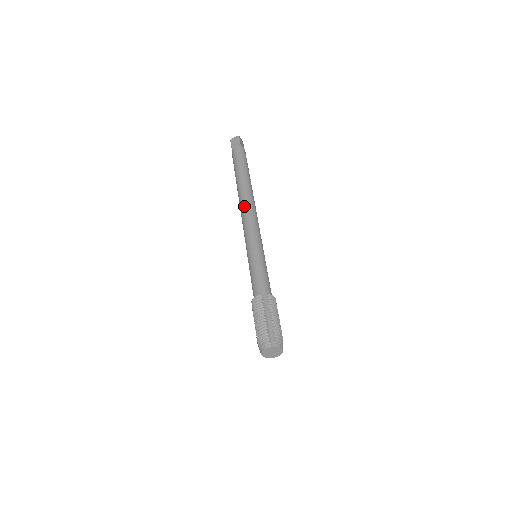
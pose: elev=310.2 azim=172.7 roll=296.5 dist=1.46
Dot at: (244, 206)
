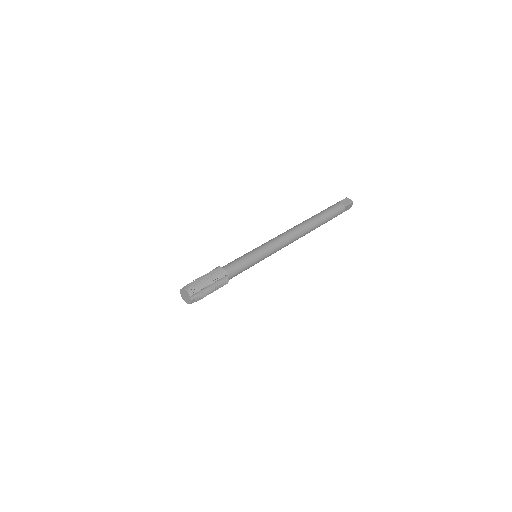
Dot at: occluded
